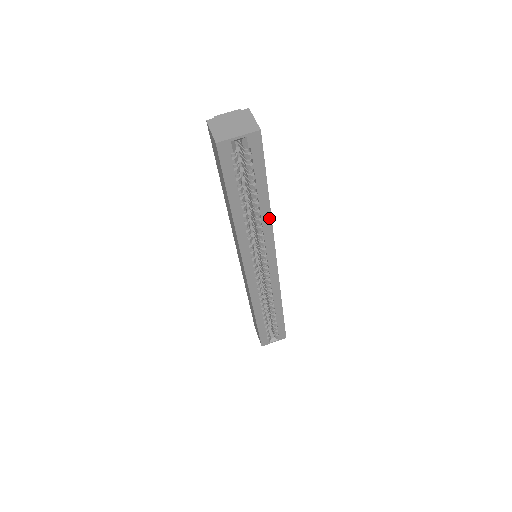
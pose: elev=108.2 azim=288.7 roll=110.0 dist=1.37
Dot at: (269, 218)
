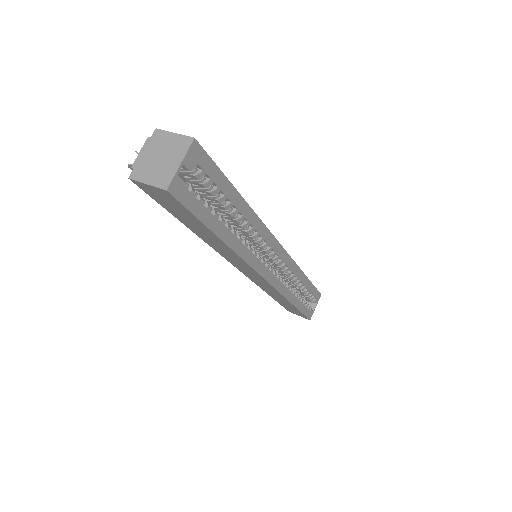
Dot at: (252, 213)
